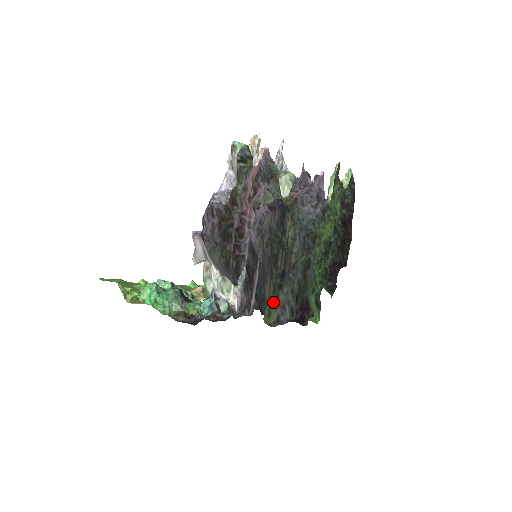
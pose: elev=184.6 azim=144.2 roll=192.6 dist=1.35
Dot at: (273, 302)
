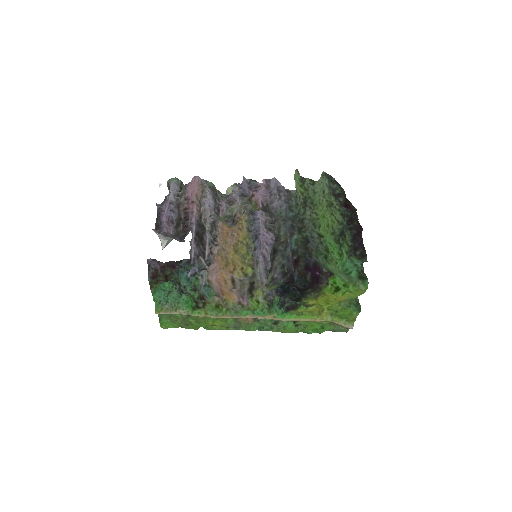
Dot at: (269, 271)
